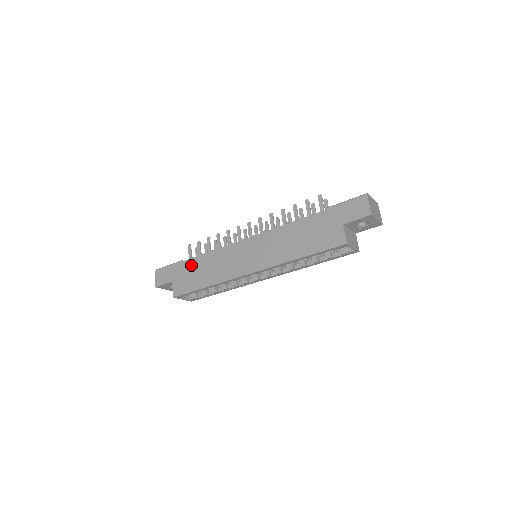
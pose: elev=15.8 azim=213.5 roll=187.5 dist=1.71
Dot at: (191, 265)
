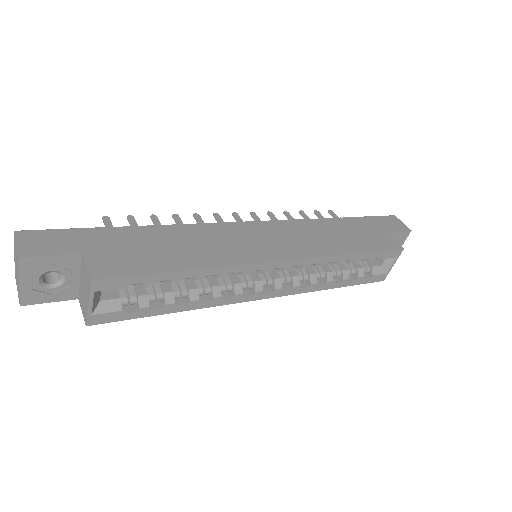
Dot at: (136, 235)
